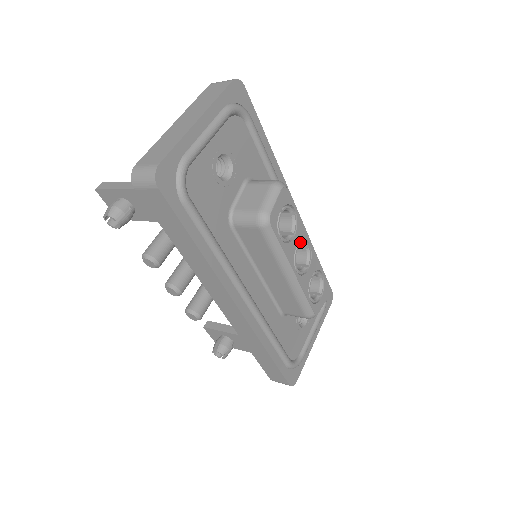
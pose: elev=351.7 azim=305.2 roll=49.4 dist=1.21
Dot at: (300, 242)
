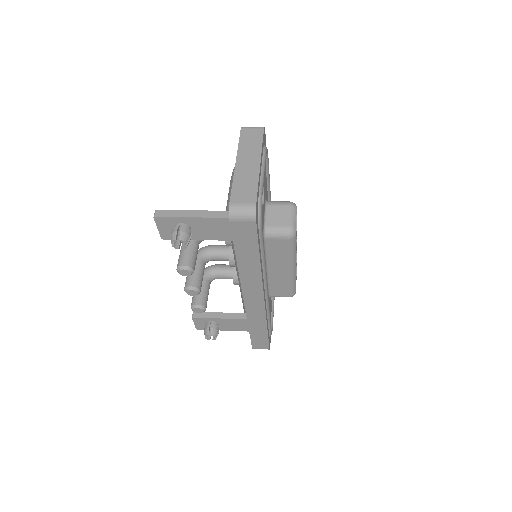
Dot at: occluded
